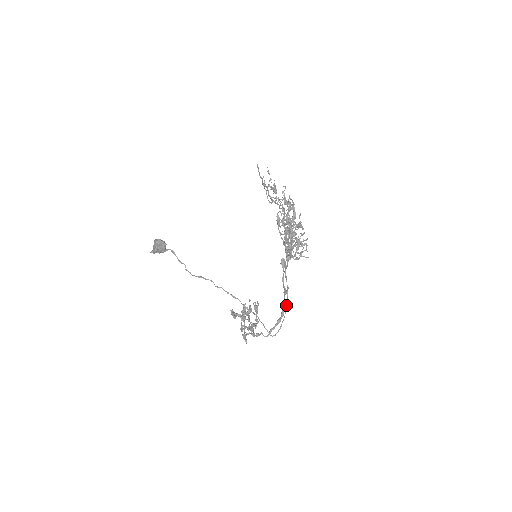
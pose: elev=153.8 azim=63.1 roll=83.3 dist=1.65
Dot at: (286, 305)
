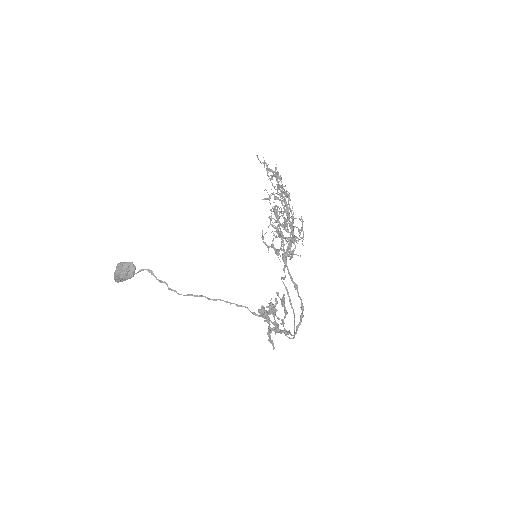
Dot at: (291, 307)
